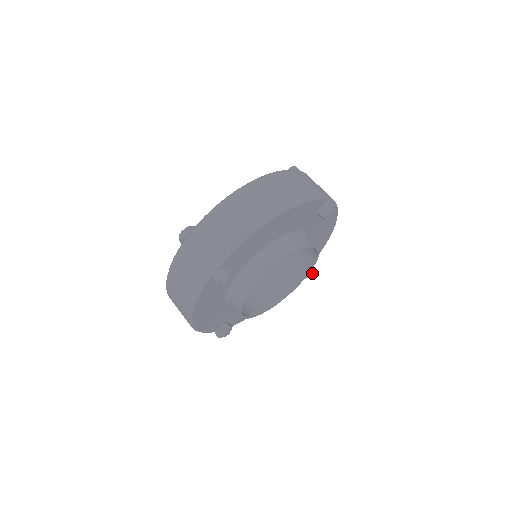
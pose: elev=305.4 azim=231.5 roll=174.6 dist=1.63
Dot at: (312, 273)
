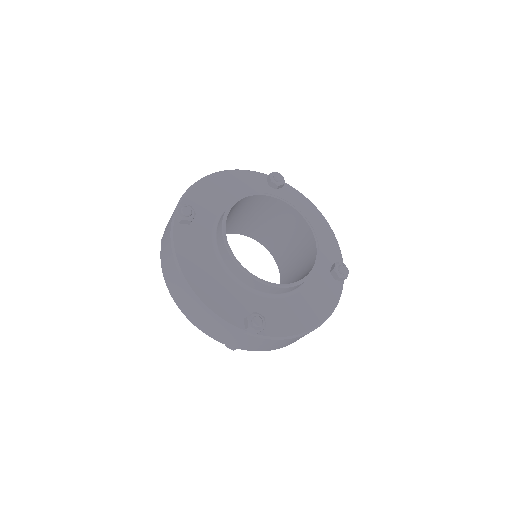
Dot at: (344, 267)
